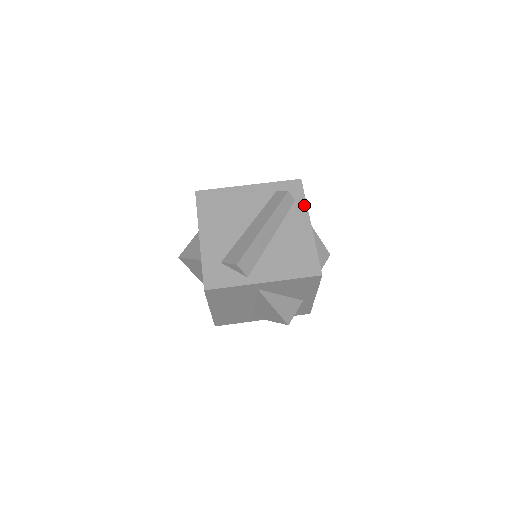
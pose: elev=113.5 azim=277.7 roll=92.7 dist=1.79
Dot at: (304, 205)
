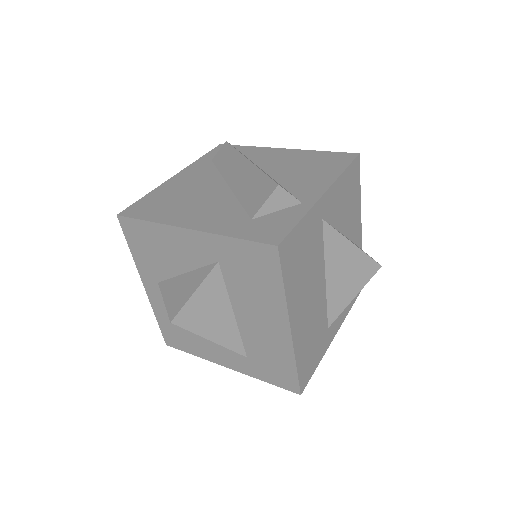
Dot at: (254, 148)
